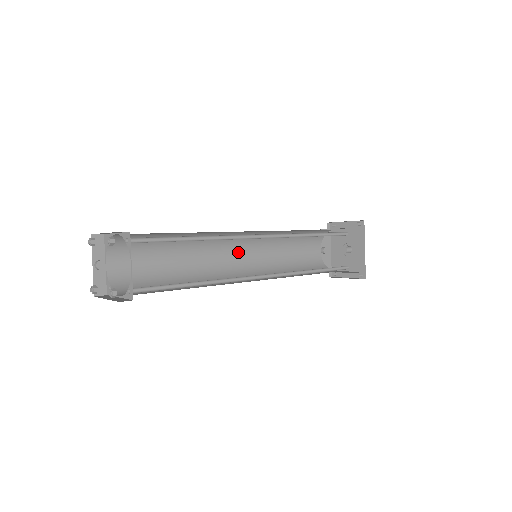
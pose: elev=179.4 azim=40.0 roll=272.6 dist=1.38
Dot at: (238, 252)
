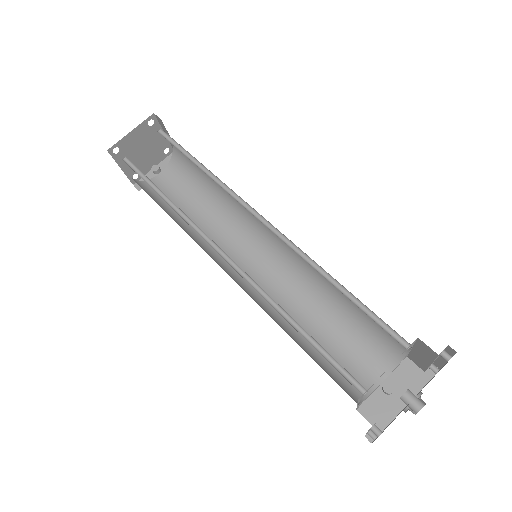
Dot at: (262, 263)
